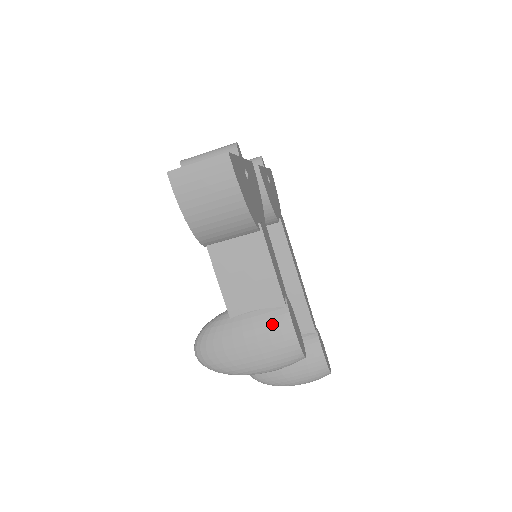
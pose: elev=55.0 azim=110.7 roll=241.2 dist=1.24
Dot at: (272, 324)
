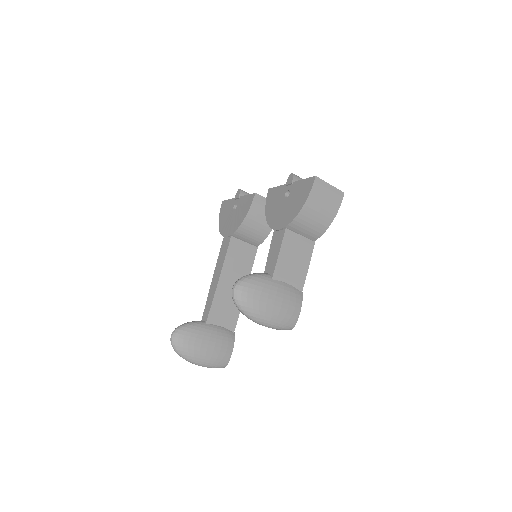
Dot at: (293, 297)
